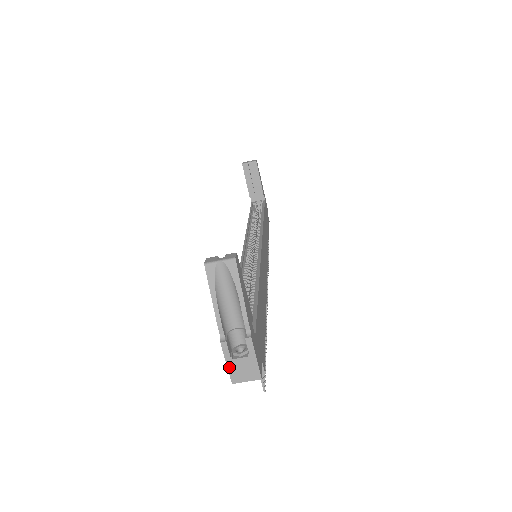
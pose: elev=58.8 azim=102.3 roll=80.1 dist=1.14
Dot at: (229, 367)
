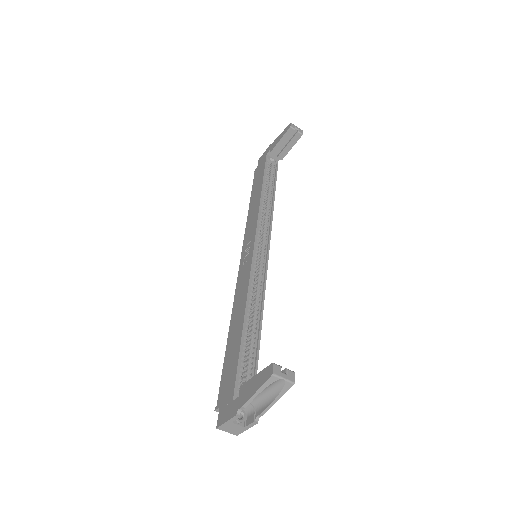
Dot at: (225, 424)
